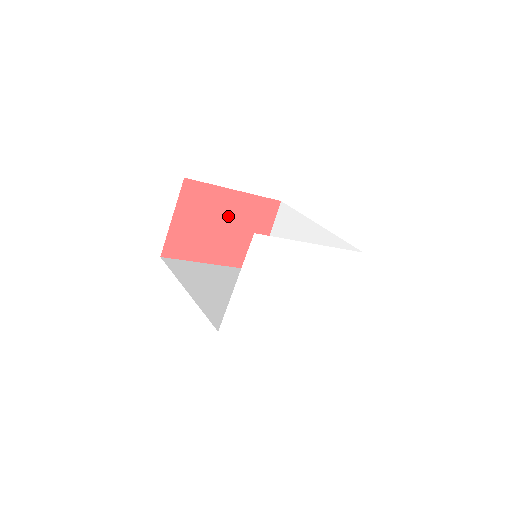
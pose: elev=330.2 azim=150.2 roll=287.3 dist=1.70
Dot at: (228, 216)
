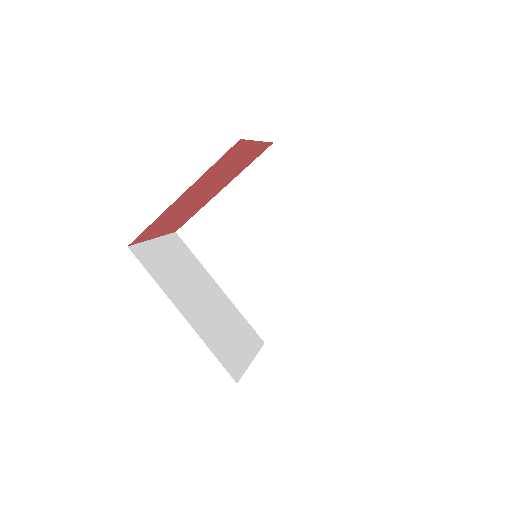
Dot at: (196, 193)
